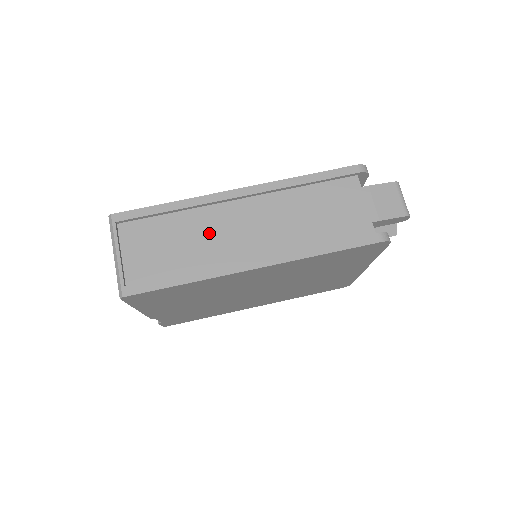
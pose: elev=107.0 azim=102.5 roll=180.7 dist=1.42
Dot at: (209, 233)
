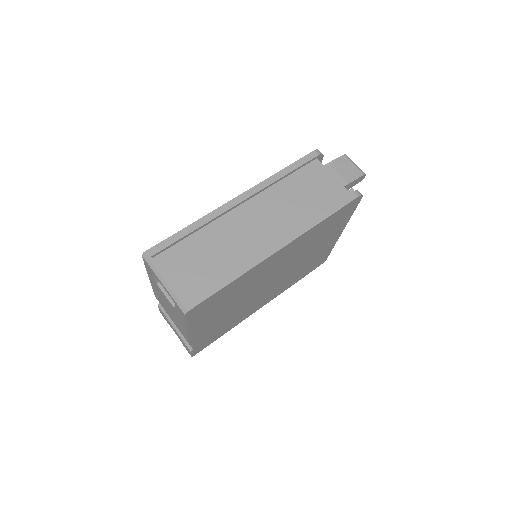
Dot at: (230, 238)
